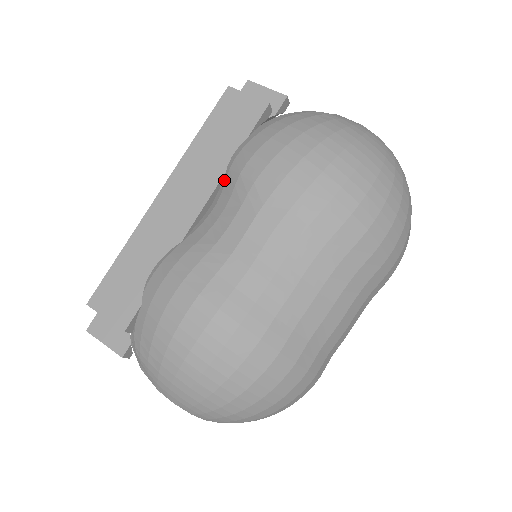
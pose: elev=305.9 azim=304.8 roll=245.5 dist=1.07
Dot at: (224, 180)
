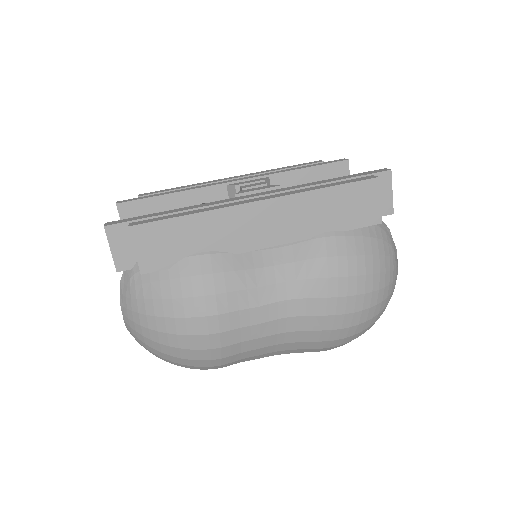
Dot at: (303, 239)
